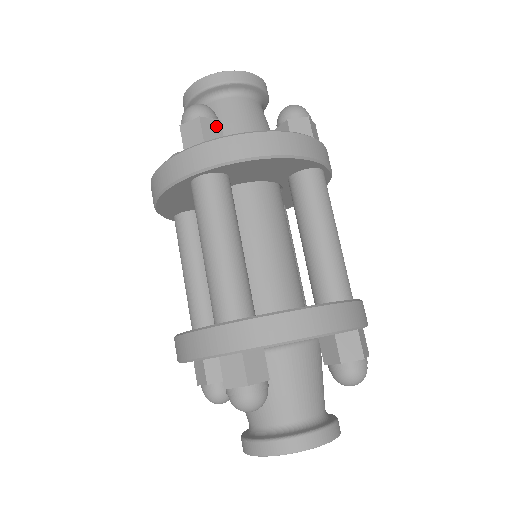
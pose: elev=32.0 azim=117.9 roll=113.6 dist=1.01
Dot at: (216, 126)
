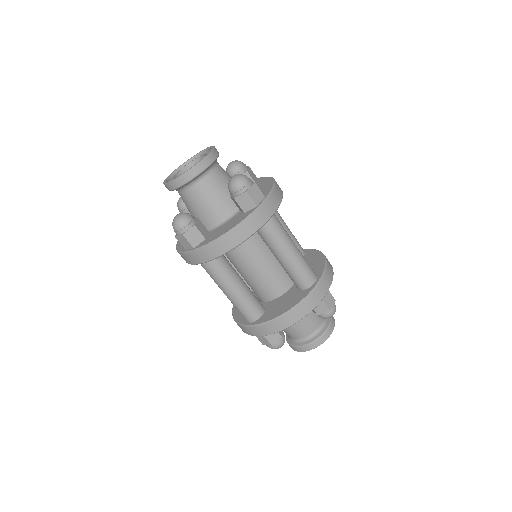
Dot at: (194, 231)
